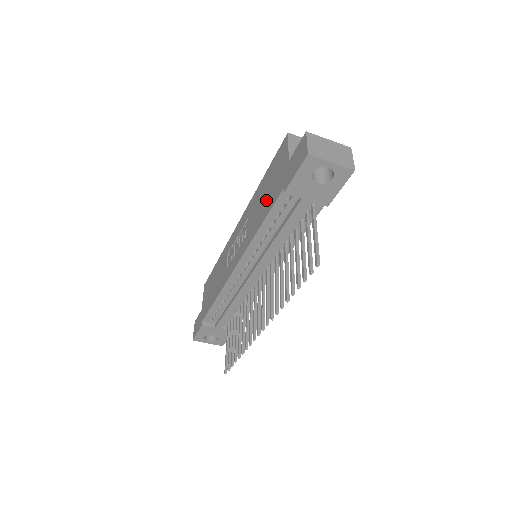
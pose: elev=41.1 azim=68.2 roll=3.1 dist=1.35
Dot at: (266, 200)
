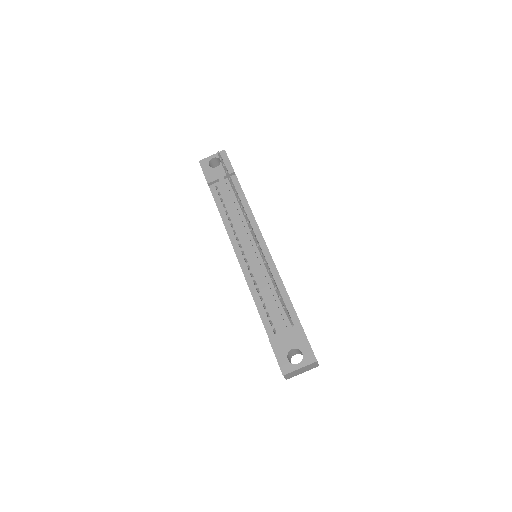
Dot at: occluded
